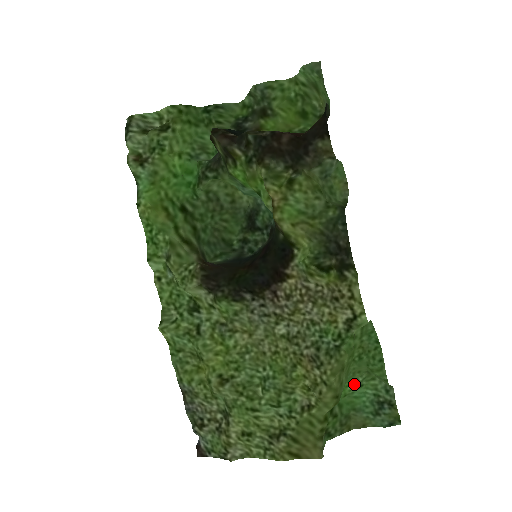
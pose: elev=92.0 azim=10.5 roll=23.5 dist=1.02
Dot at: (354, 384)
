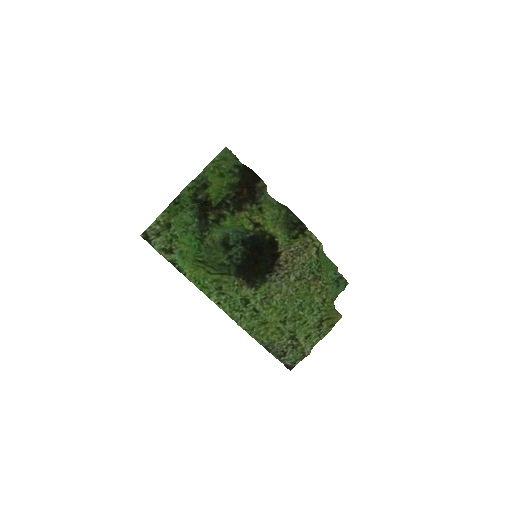
Dot at: occluded
